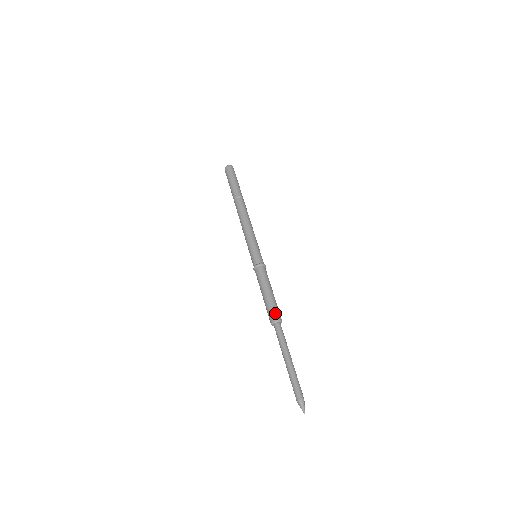
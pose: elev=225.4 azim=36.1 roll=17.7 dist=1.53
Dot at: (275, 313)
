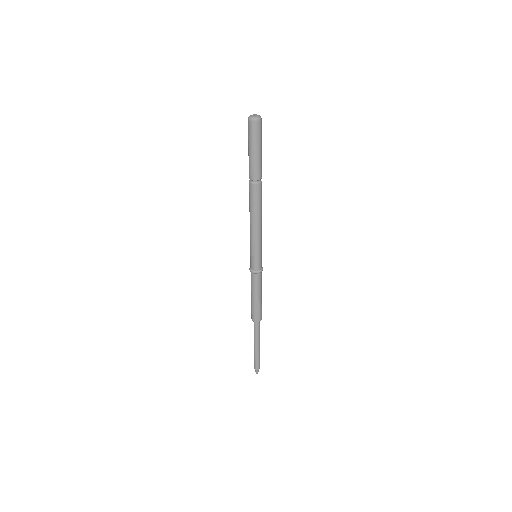
Dot at: (261, 315)
